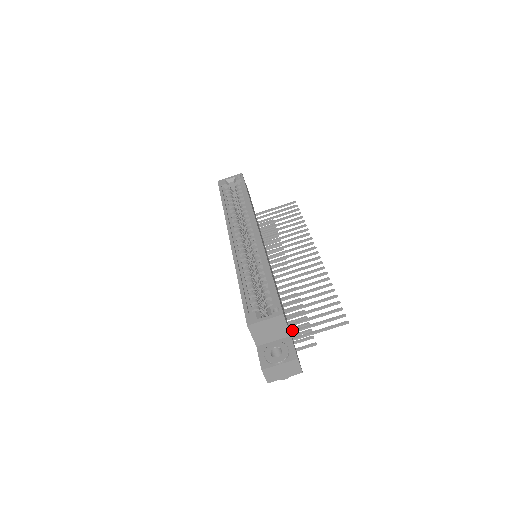
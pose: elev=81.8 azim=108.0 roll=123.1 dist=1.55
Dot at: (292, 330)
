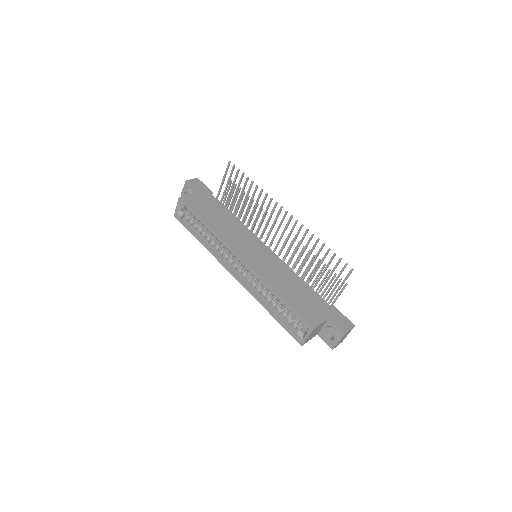
Dot at: (325, 294)
